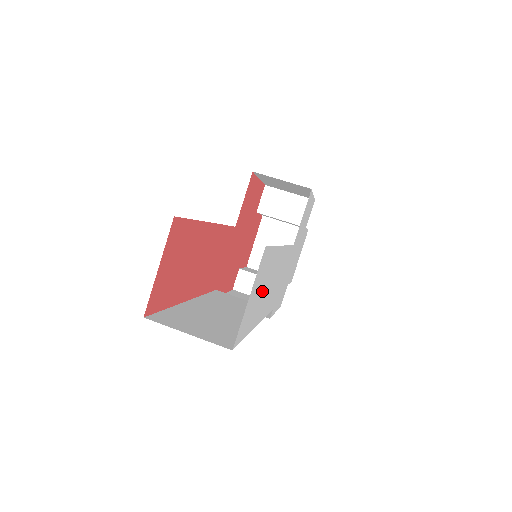
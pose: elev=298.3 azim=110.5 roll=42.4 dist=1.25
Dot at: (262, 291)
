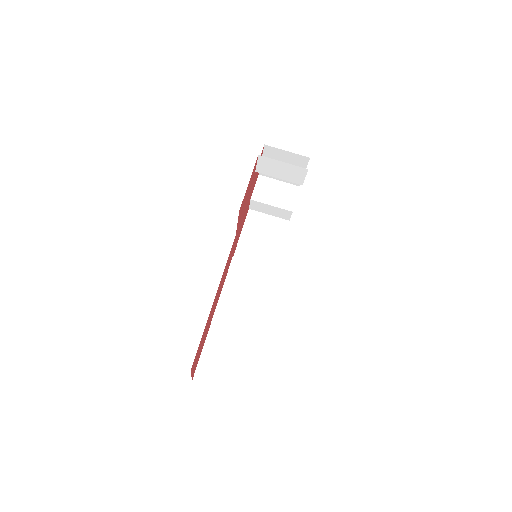
Dot at: occluded
